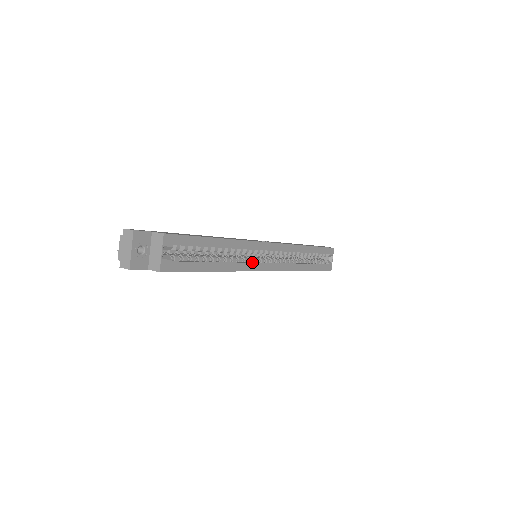
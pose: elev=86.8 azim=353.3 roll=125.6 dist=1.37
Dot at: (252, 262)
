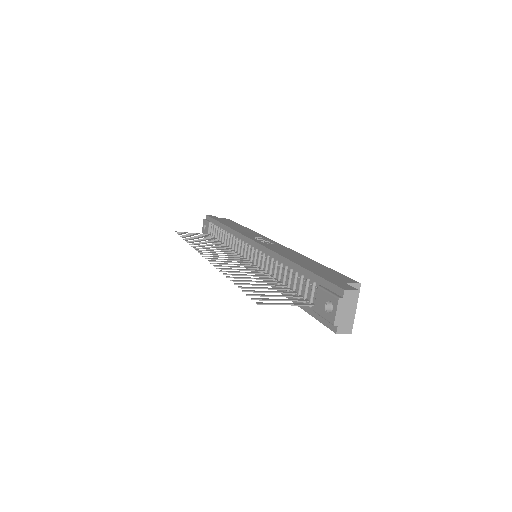
Dot at: occluded
